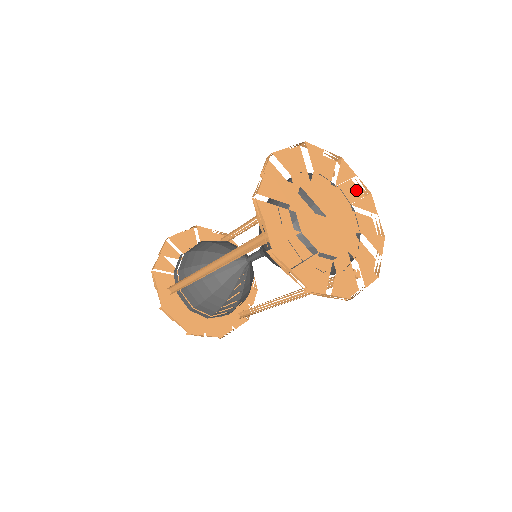
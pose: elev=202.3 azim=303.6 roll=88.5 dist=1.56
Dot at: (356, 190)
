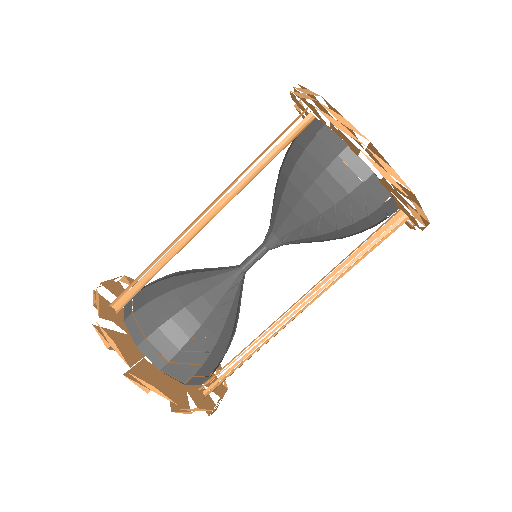
Dot at: occluded
